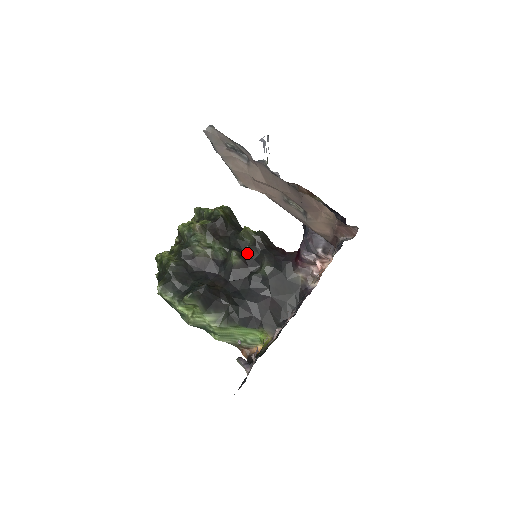
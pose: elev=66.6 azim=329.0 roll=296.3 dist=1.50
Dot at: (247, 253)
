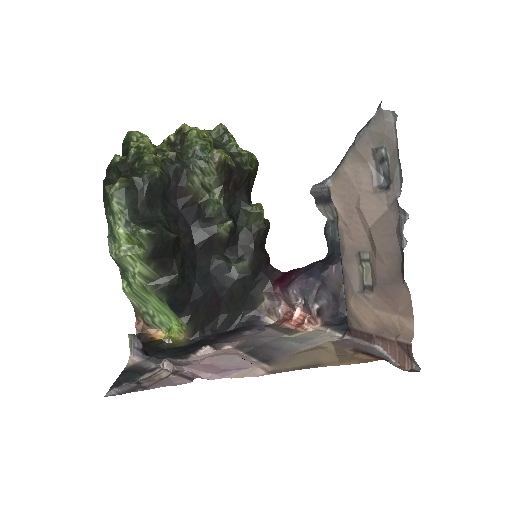
Dot at: (238, 232)
